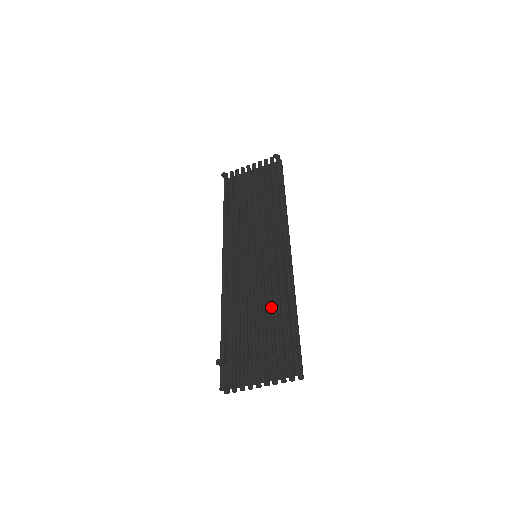
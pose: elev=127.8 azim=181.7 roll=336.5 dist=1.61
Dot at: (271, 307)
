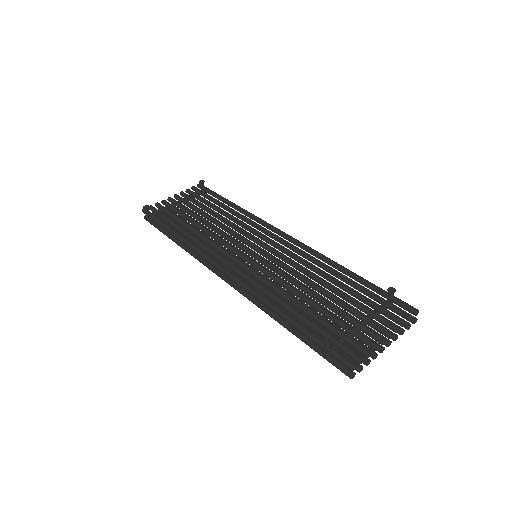
Dot at: occluded
